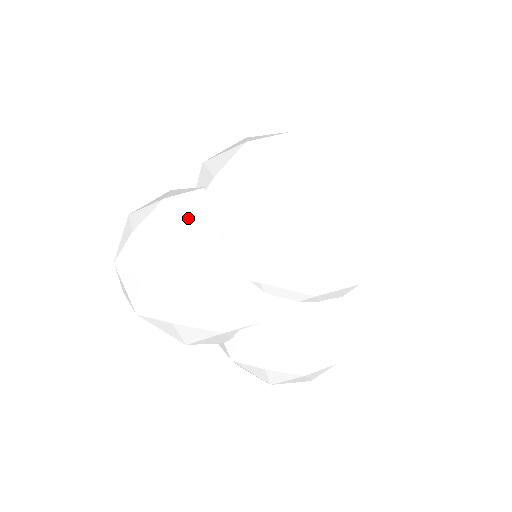
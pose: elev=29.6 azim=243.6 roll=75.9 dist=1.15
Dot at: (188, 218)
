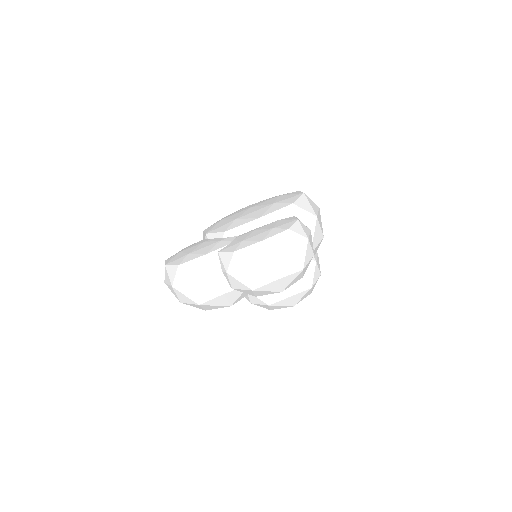
Dot at: occluded
